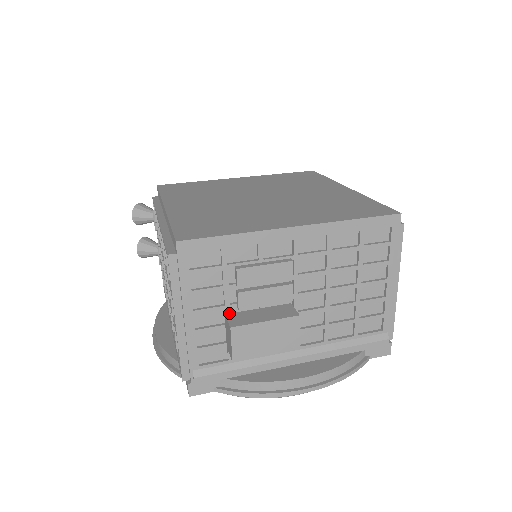
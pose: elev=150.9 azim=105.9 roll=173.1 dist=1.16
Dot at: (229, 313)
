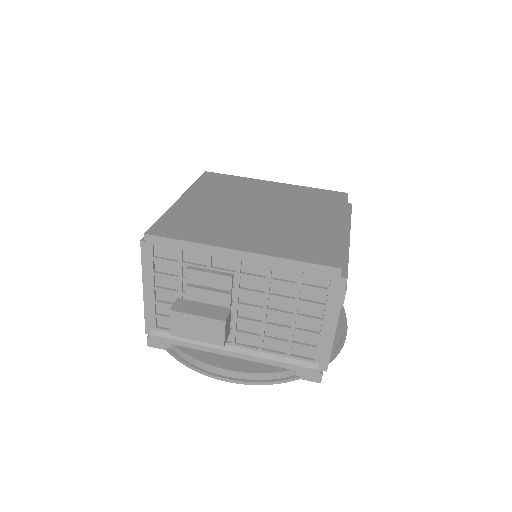
Dot at: (181, 298)
